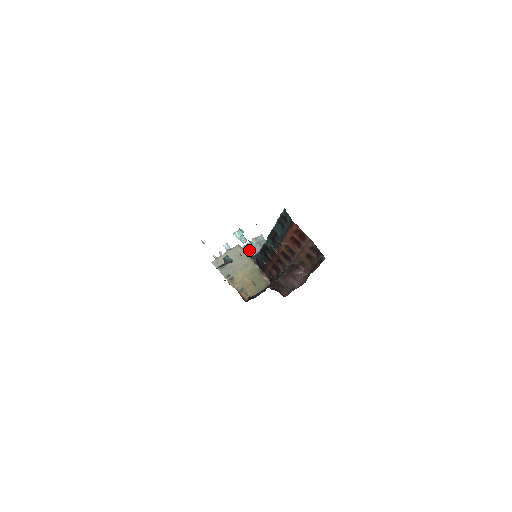
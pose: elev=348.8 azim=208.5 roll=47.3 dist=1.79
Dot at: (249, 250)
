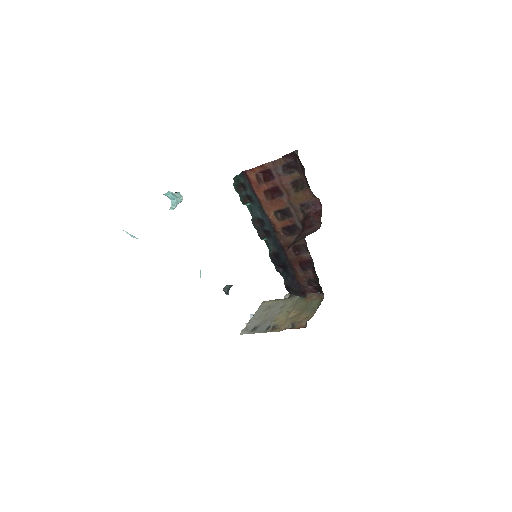
Dot at: occluded
